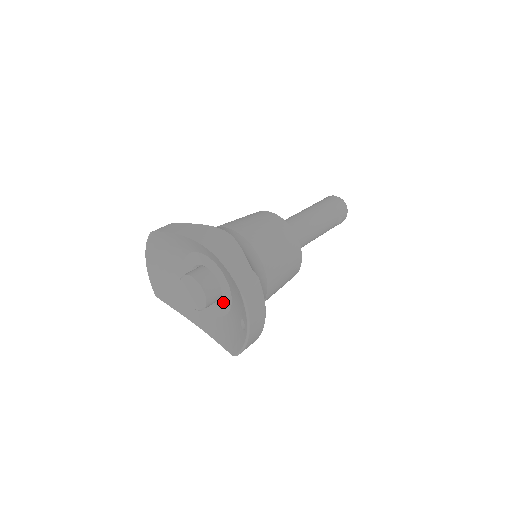
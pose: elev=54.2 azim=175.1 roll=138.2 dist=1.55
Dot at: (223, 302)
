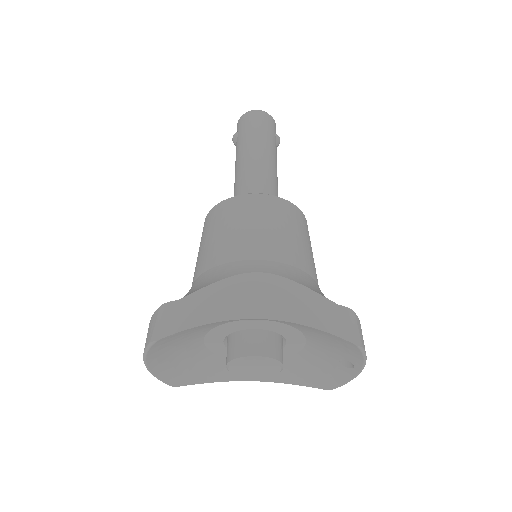
Dot at: (288, 348)
